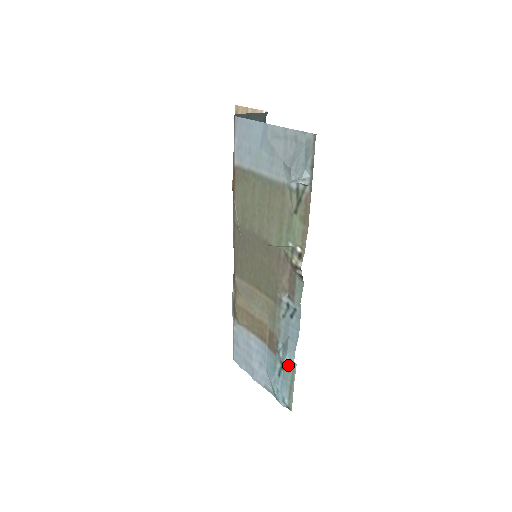
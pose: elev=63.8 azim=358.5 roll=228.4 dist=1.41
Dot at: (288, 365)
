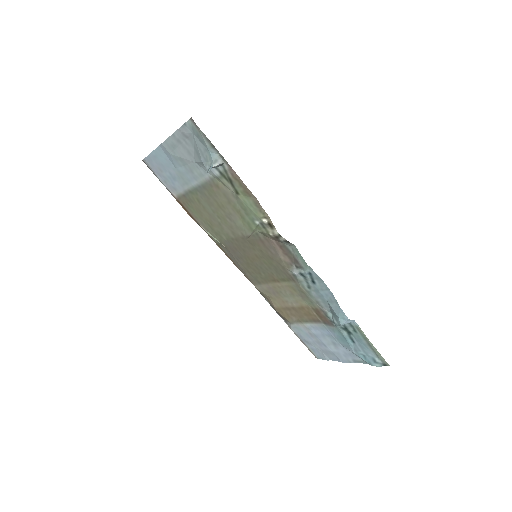
Dot at: (350, 327)
